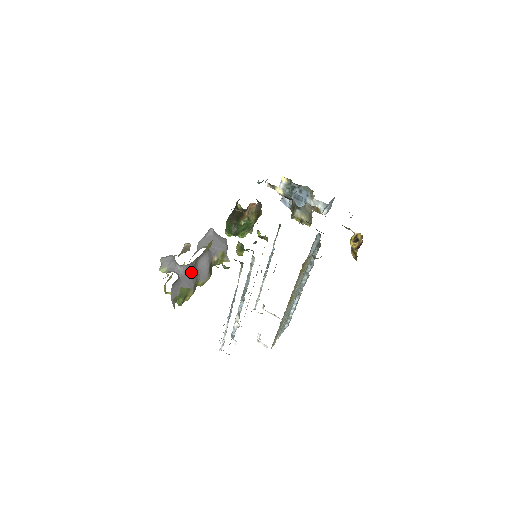
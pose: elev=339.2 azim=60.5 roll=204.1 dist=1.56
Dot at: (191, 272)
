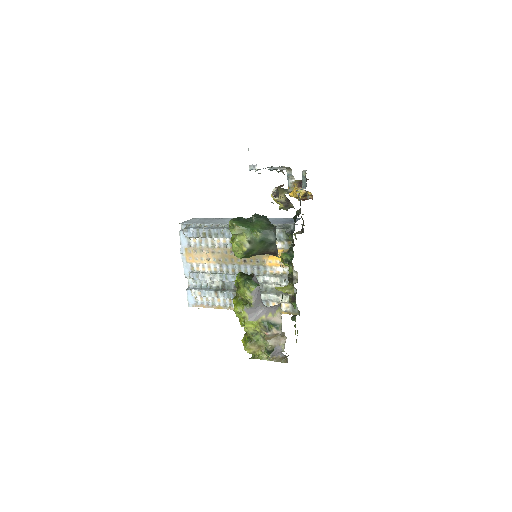
Dot at: occluded
